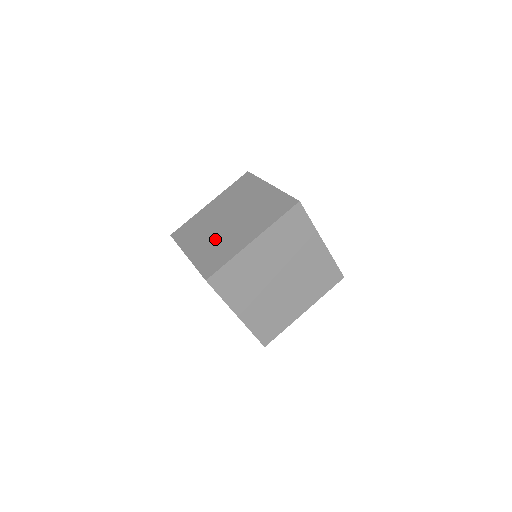
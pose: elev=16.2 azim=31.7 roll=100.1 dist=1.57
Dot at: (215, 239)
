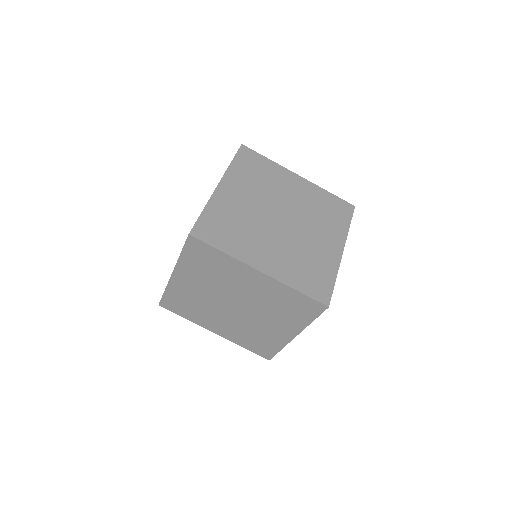
Dot at: occluded
